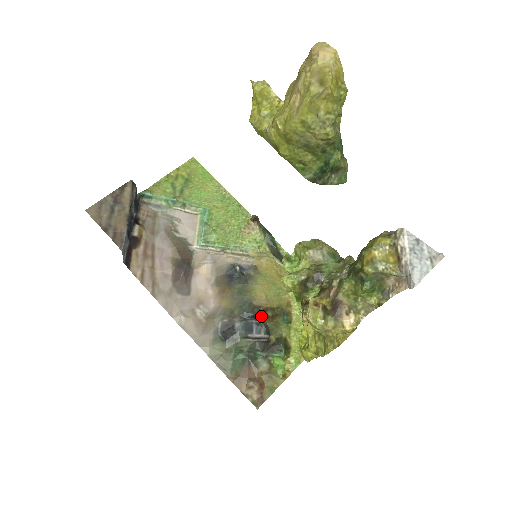
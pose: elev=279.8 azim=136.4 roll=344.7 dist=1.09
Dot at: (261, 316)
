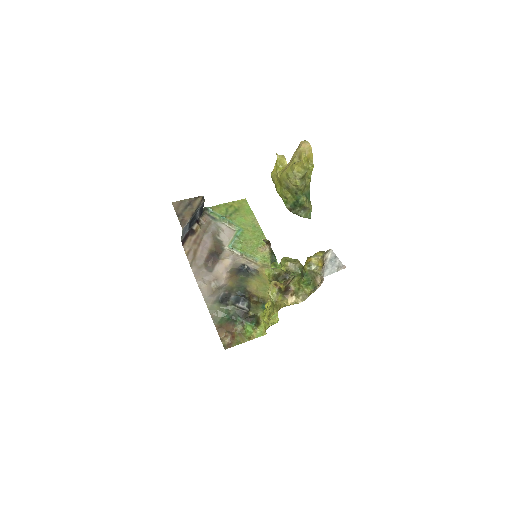
Dot at: (249, 298)
